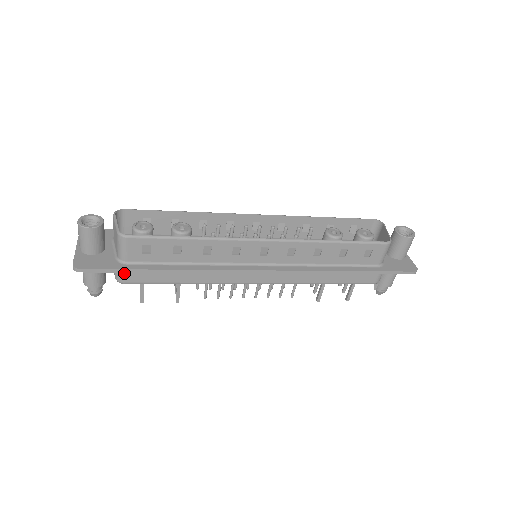
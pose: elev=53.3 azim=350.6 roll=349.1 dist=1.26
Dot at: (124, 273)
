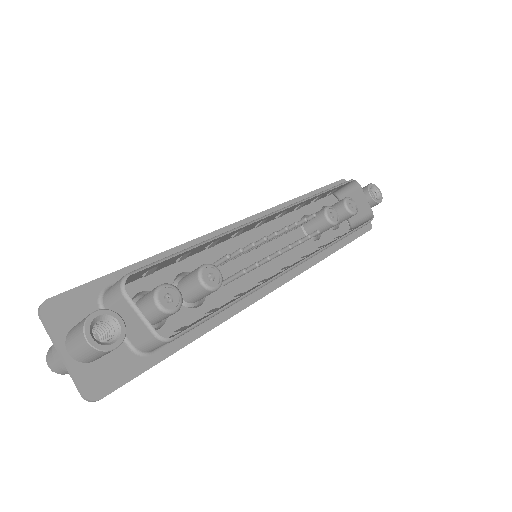
Dot at: occluded
